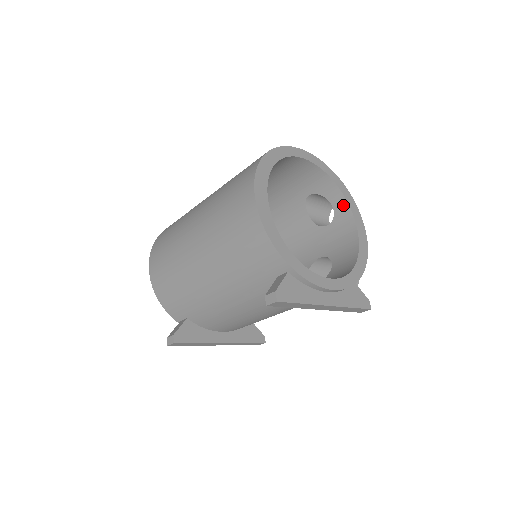
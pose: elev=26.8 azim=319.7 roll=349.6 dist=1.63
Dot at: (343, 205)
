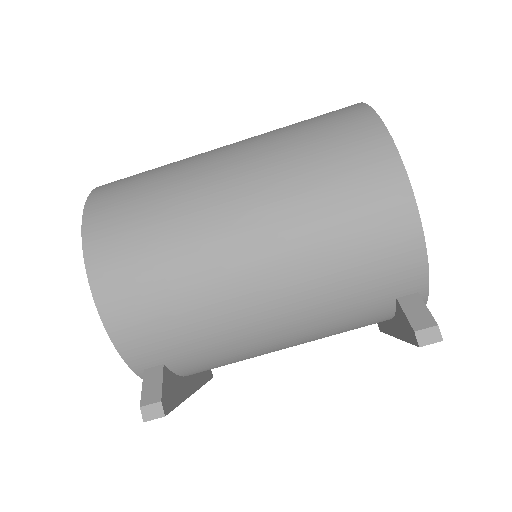
Dot at: occluded
